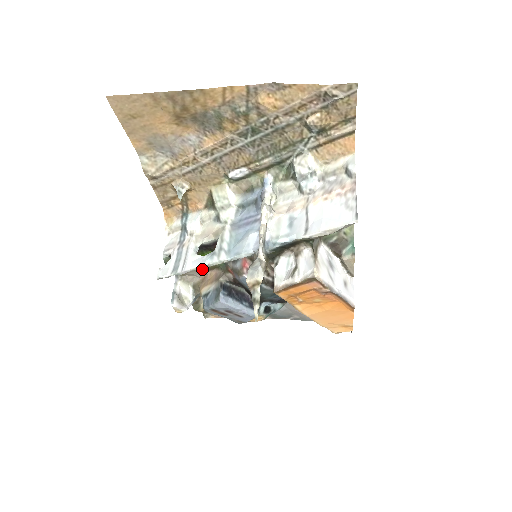
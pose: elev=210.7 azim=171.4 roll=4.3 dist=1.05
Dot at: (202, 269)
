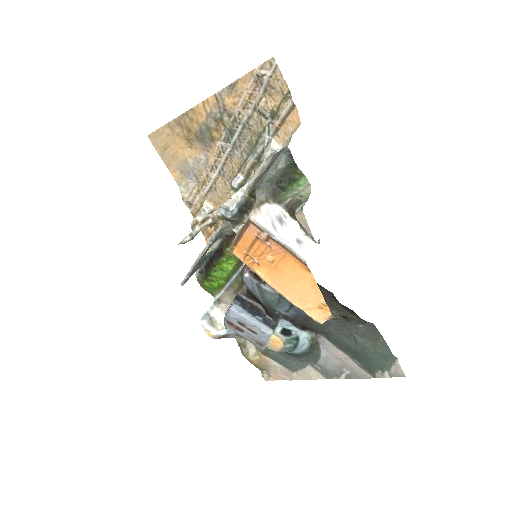
Dot at: (232, 292)
